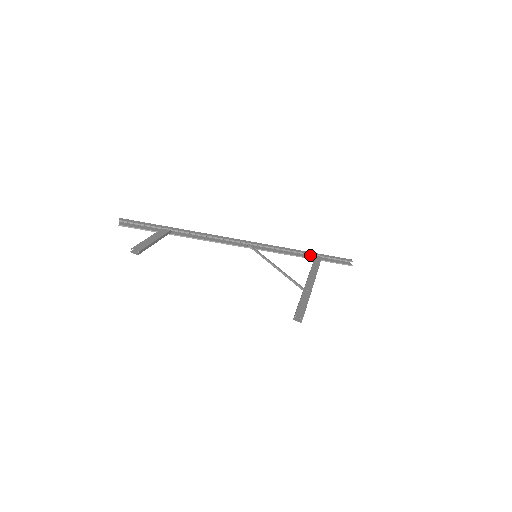
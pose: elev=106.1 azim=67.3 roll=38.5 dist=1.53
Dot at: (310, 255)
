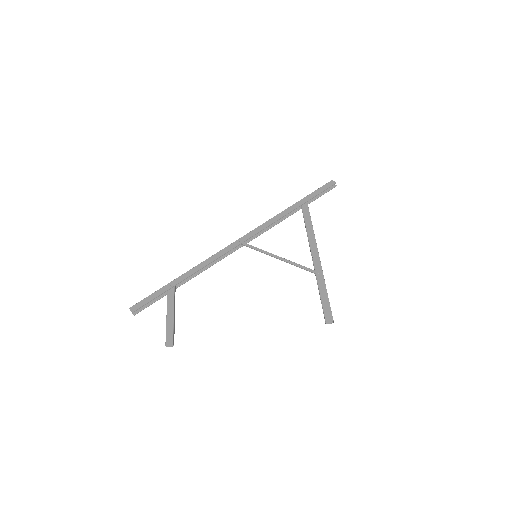
Dot at: (295, 205)
